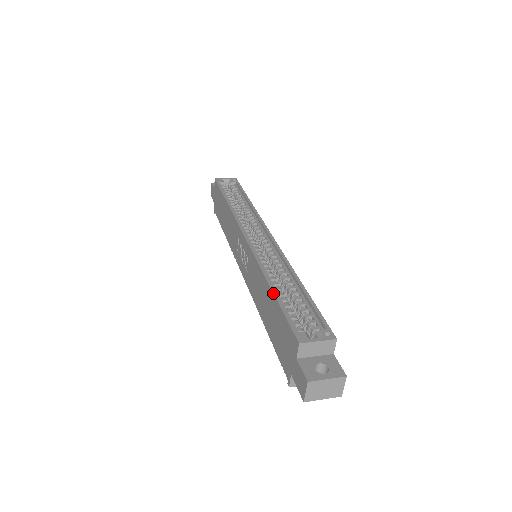
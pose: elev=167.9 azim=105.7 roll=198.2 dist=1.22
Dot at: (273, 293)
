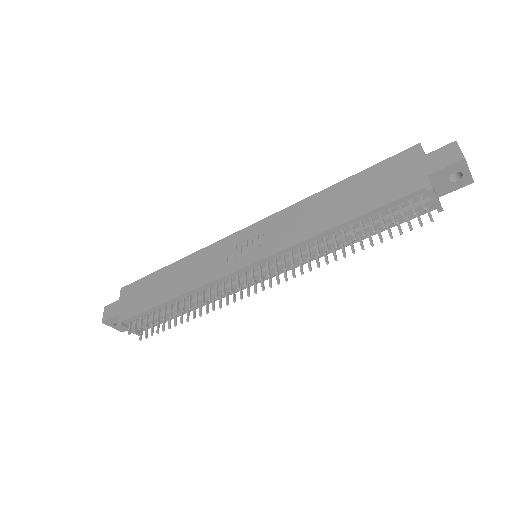
Dot at: (346, 178)
